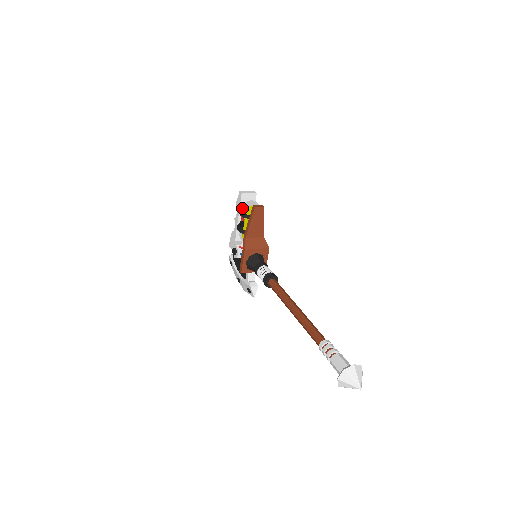
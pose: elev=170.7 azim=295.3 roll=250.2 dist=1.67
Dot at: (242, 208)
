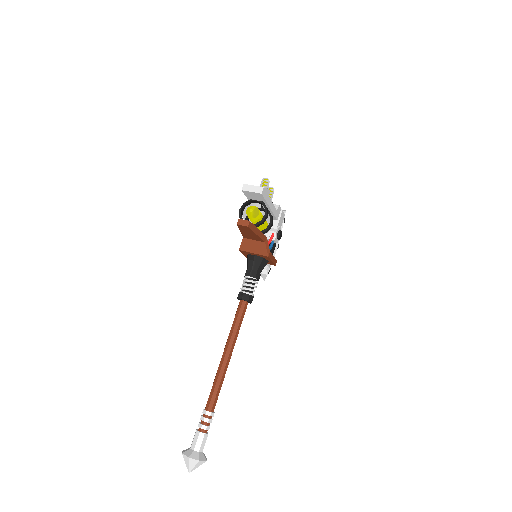
Dot at: occluded
